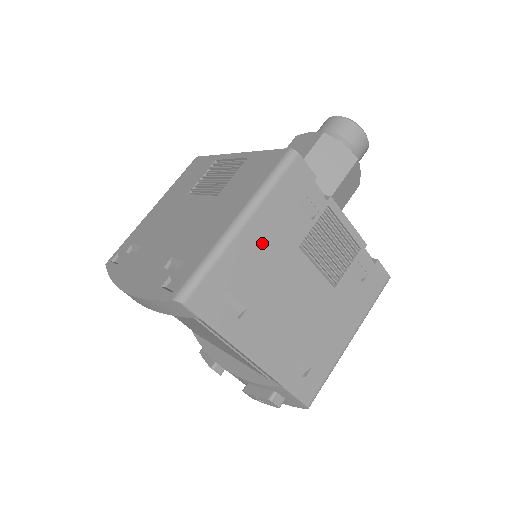
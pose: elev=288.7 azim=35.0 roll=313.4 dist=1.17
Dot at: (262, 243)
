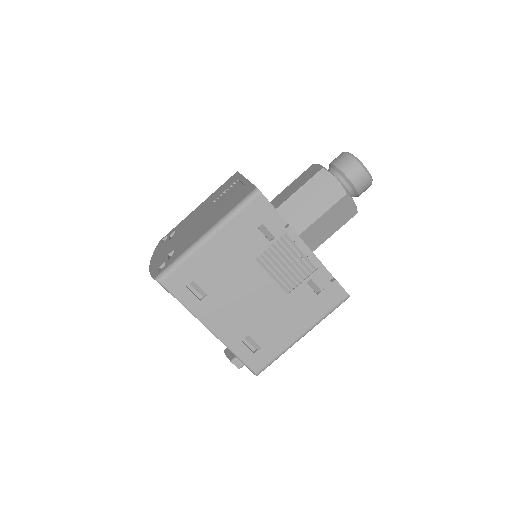
Dot at: (223, 252)
